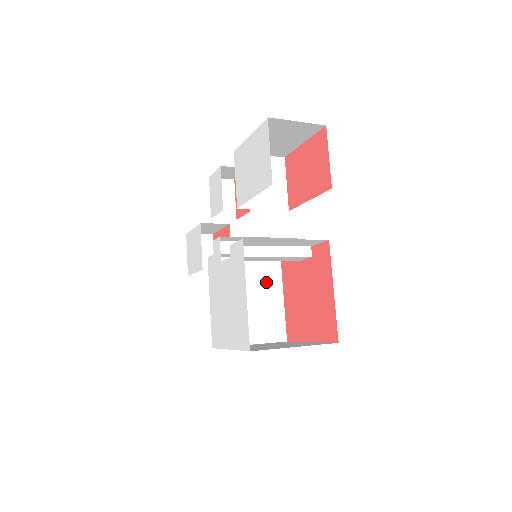
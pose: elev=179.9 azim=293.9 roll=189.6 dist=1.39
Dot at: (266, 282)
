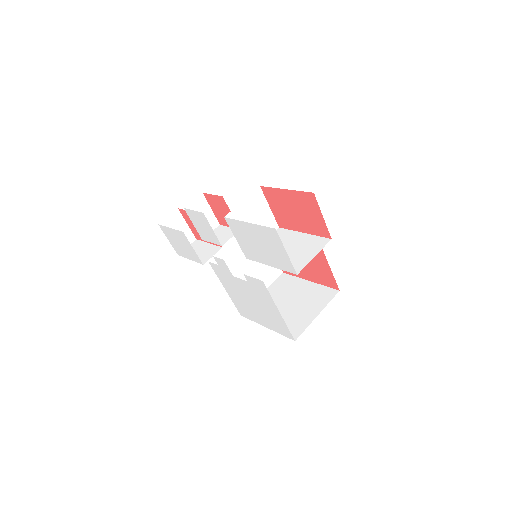
Dot at: occluded
